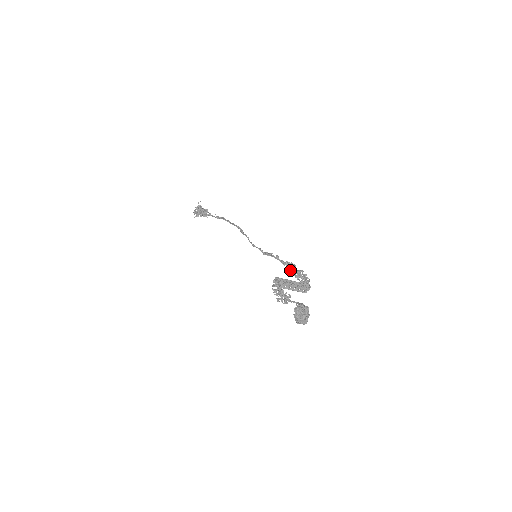
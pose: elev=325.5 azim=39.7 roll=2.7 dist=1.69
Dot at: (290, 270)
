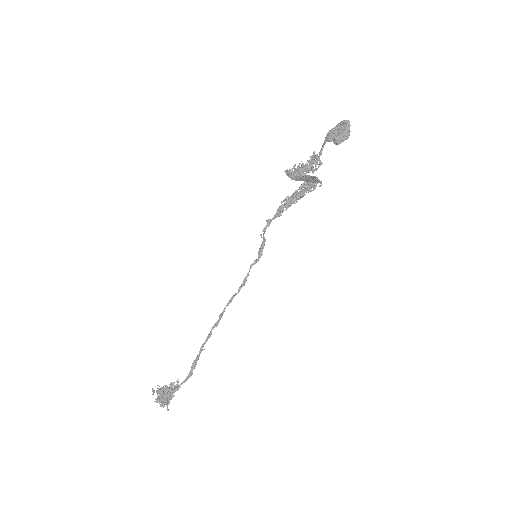
Dot at: (289, 206)
